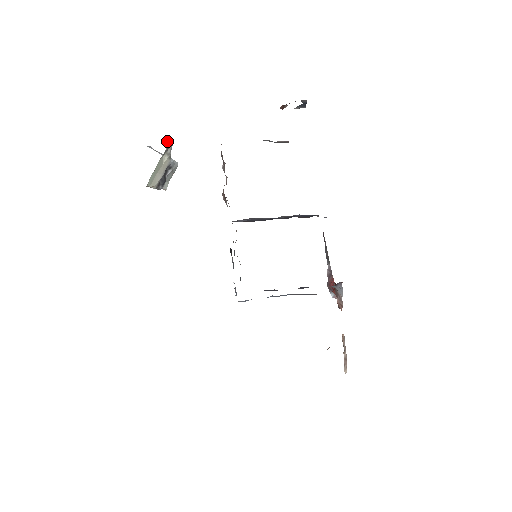
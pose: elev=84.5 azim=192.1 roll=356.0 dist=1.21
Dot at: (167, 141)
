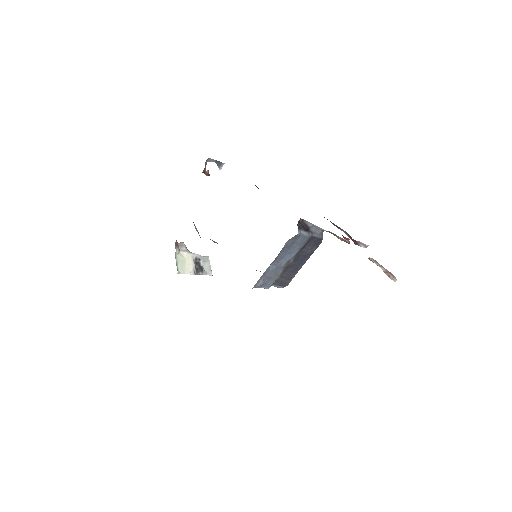
Dot at: (178, 244)
